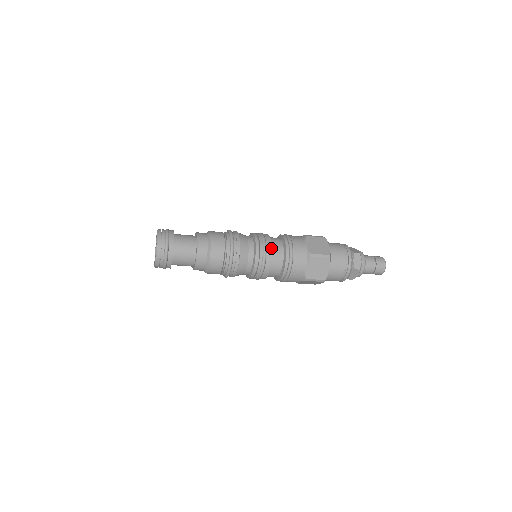
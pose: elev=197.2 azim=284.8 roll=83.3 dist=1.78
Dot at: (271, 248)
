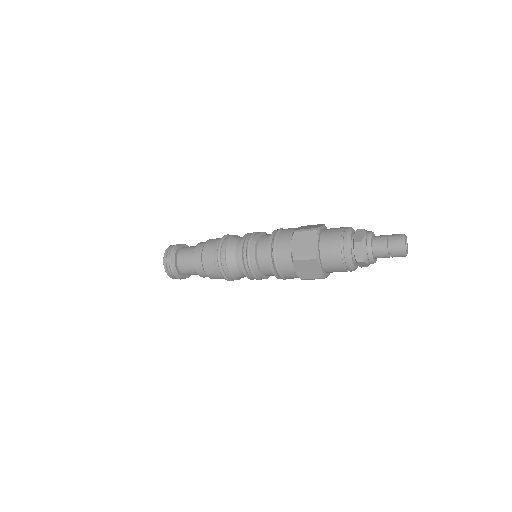
Dot at: (254, 256)
